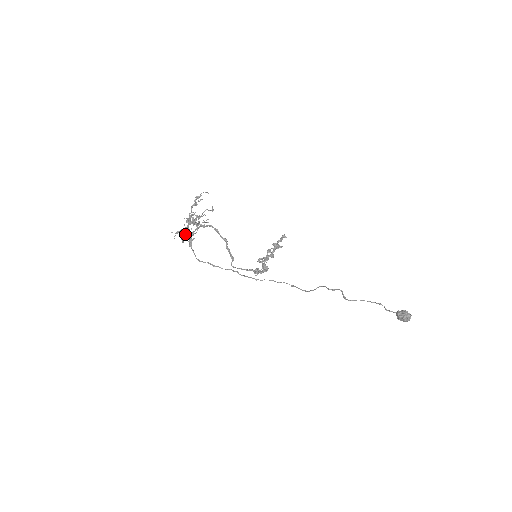
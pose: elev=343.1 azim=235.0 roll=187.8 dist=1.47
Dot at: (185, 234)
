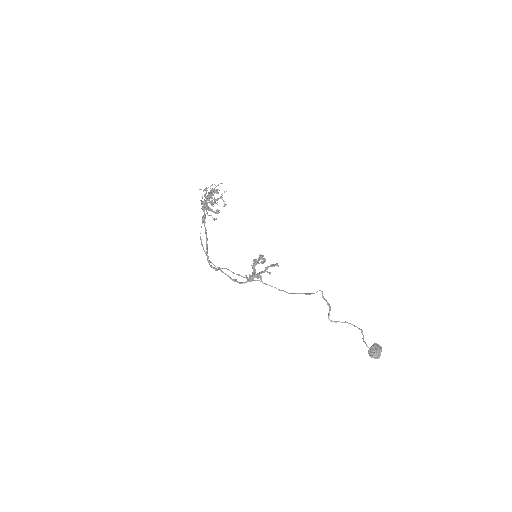
Dot at: occluded
